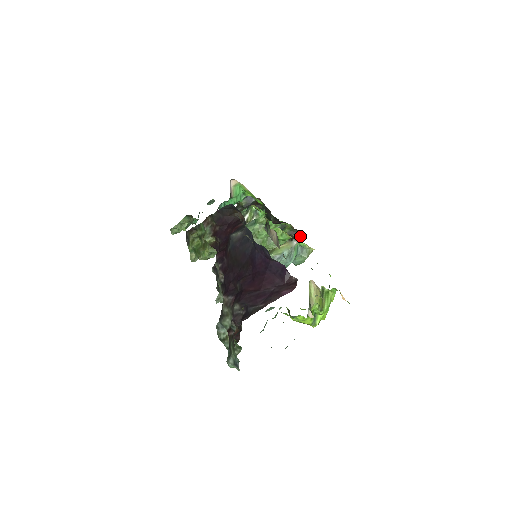
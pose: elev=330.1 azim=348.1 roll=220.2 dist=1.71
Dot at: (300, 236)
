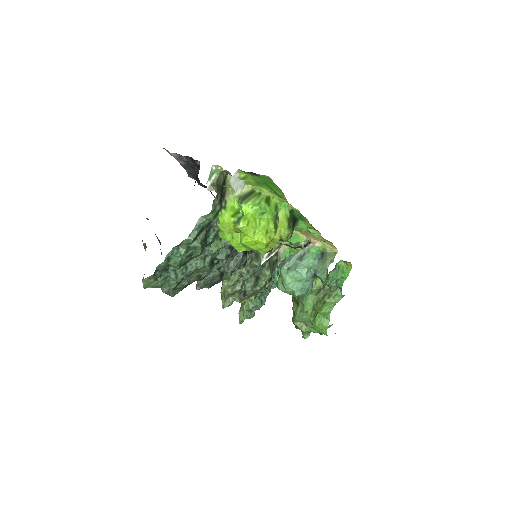
Dot at: (348, 271)
